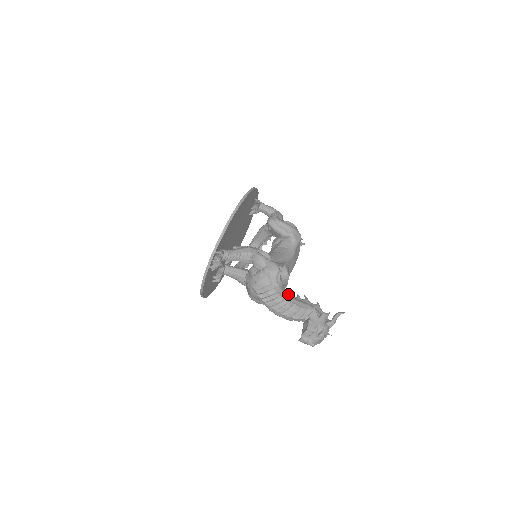
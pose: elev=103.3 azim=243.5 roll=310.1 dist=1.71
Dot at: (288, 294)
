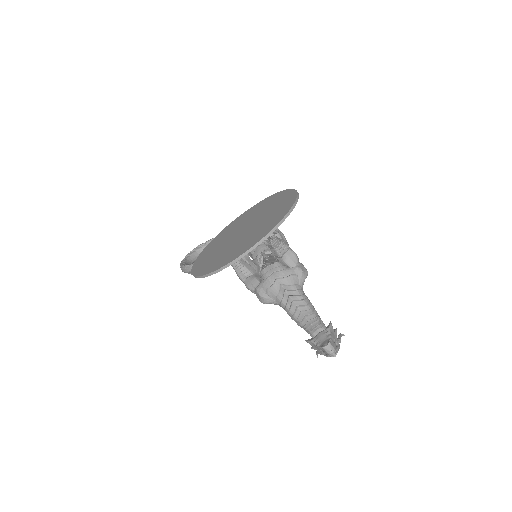
Dot at: (309, 300)
